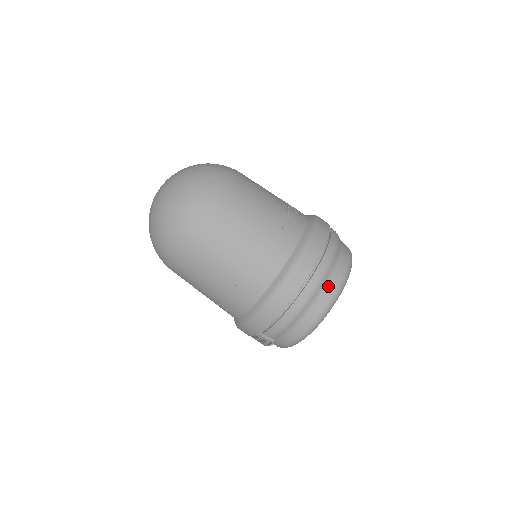
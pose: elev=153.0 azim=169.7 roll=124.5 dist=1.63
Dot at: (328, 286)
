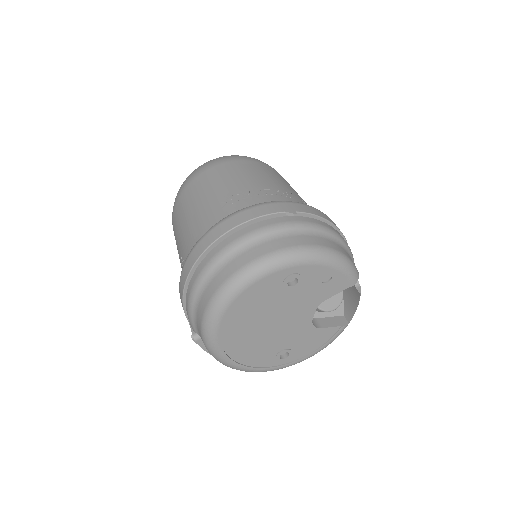
Dot at: (230, 264)
